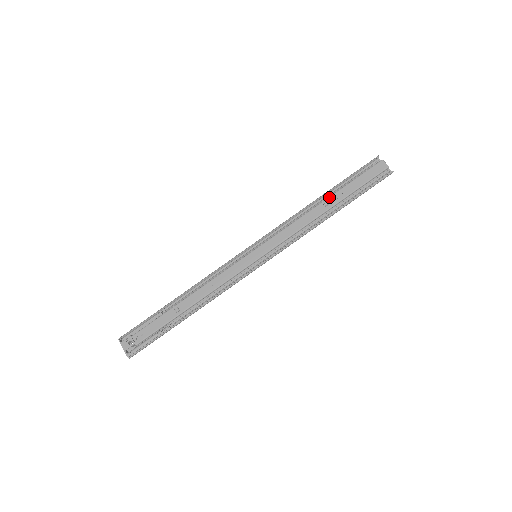
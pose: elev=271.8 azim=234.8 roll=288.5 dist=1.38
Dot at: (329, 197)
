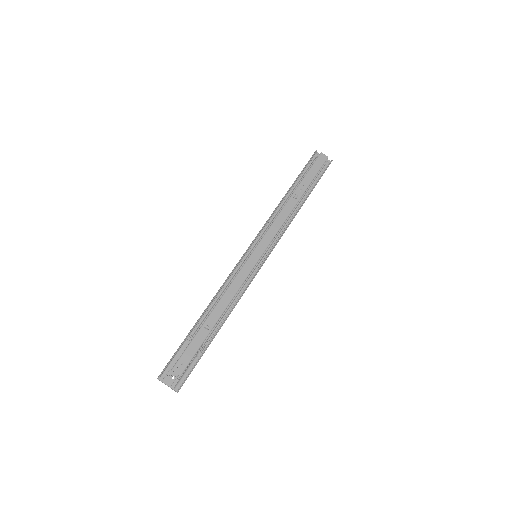
Dot at: (295, 191)
